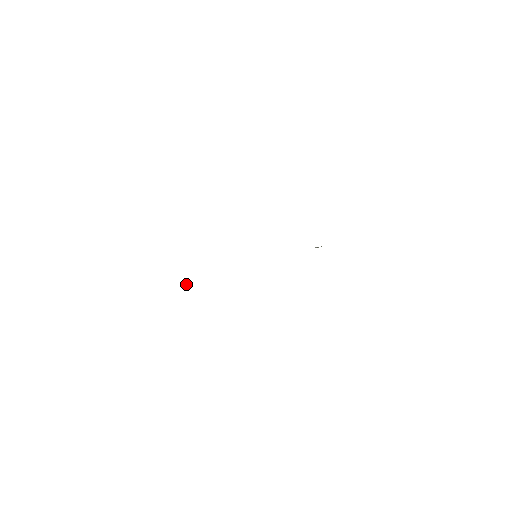
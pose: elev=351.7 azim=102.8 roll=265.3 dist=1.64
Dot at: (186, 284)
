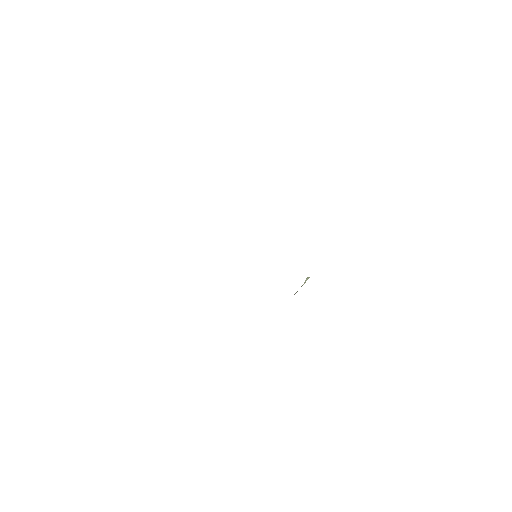
Dot at: occluded
